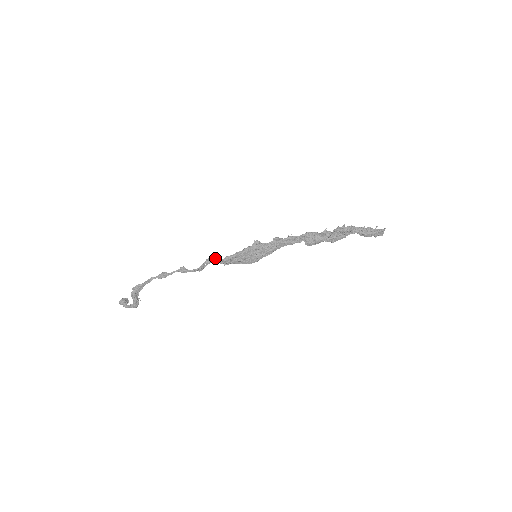
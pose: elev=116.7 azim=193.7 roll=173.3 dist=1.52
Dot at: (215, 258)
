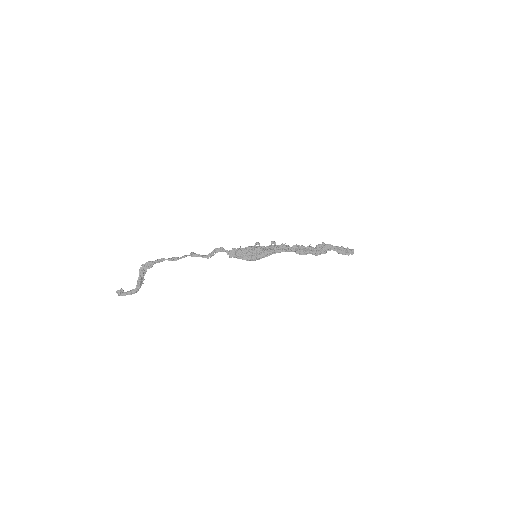
Dot at: (223, 248)
